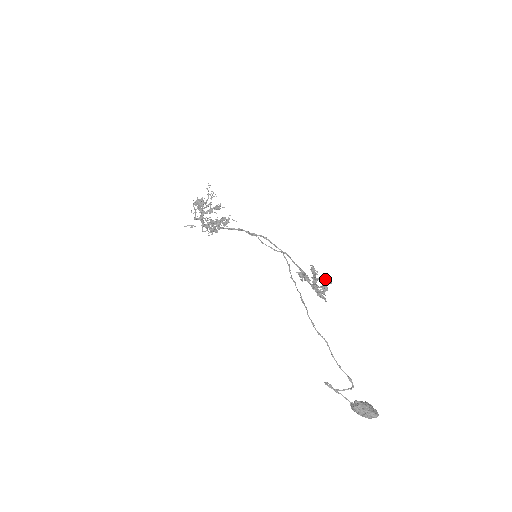
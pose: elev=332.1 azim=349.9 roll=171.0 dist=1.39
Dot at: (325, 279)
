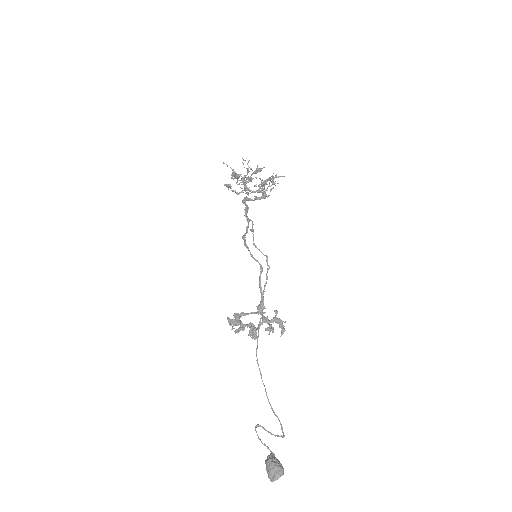
Dot at: (250, 328)
